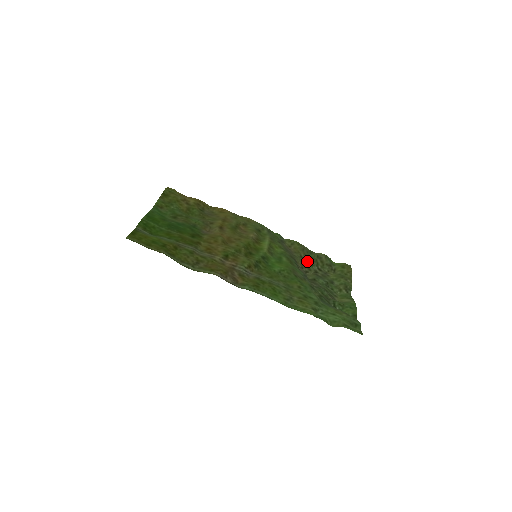
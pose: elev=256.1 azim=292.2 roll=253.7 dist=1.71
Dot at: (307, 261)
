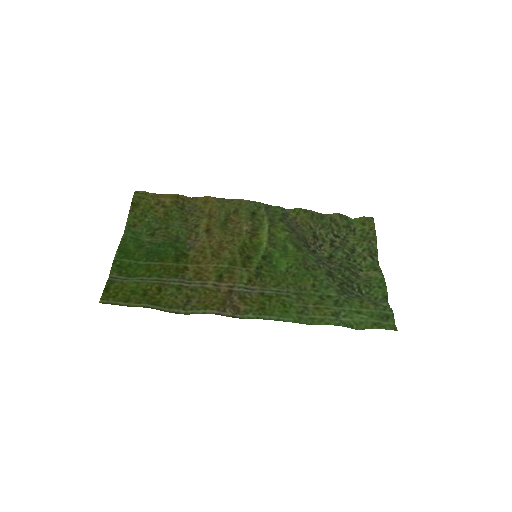
Dot at: (319, 231)
